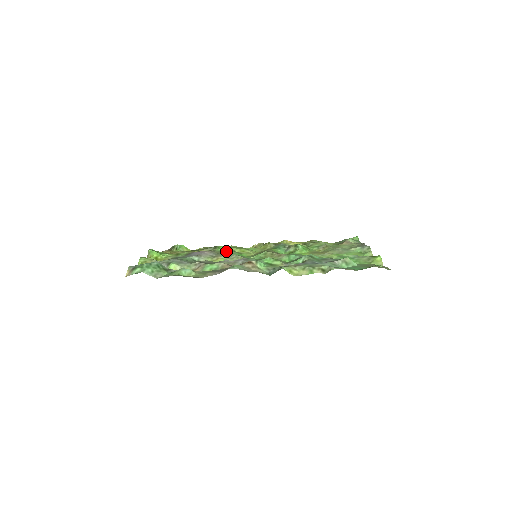
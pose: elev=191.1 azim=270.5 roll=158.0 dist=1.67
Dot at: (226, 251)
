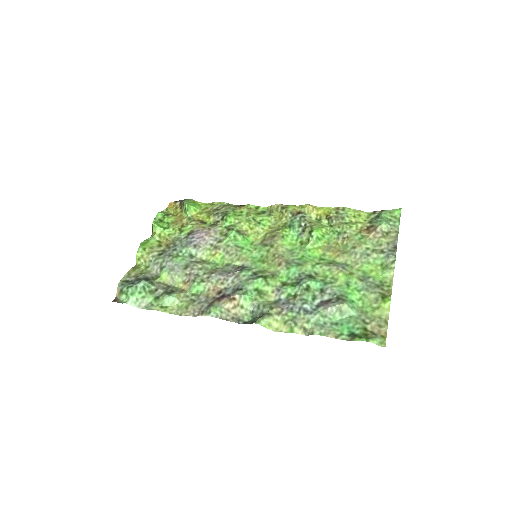
Dot at: (228, 236)
